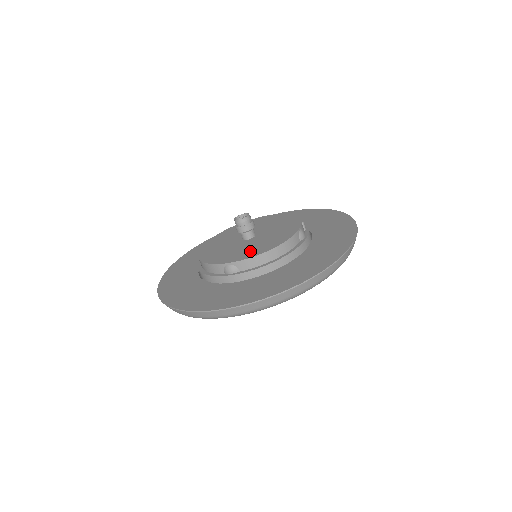
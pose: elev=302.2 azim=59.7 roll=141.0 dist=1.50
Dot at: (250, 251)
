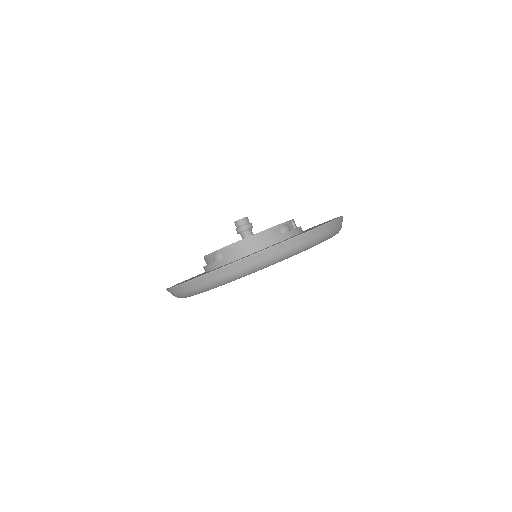
Dot at: occluded
